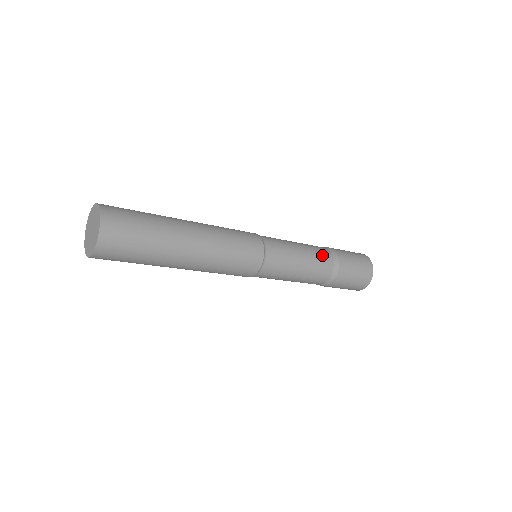
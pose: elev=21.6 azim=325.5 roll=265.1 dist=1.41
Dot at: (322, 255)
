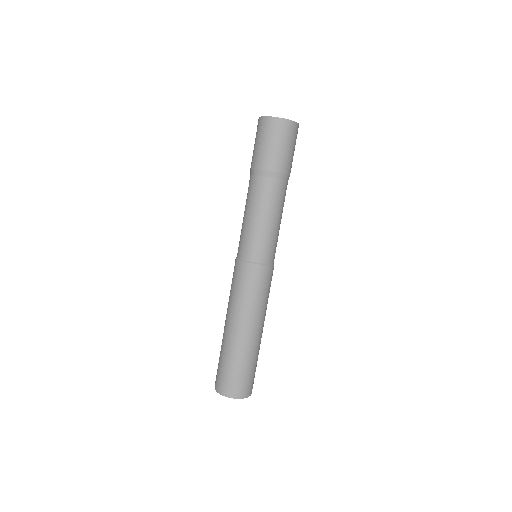
Dot at: (284, 195)
